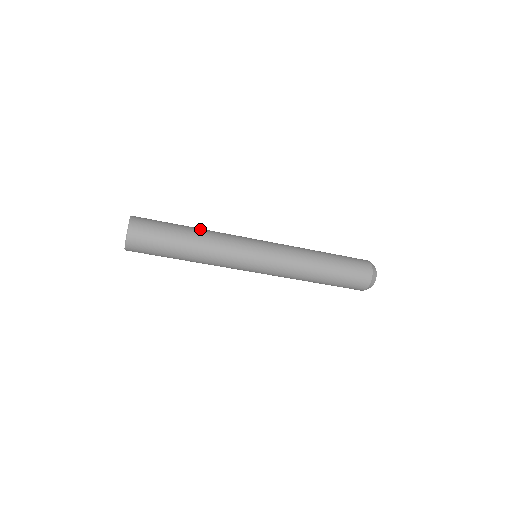
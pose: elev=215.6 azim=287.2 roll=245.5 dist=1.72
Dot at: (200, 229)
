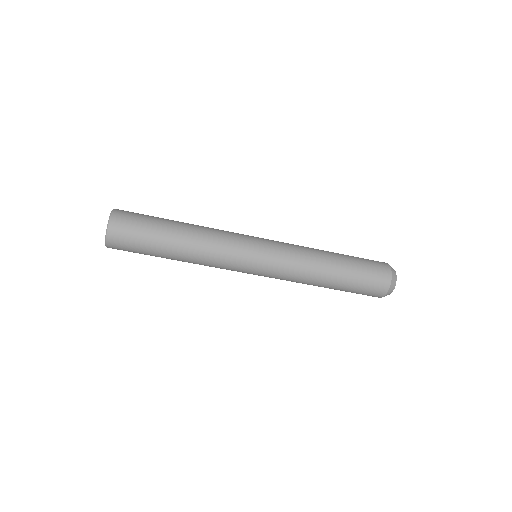
Dot at: (190, 235)
